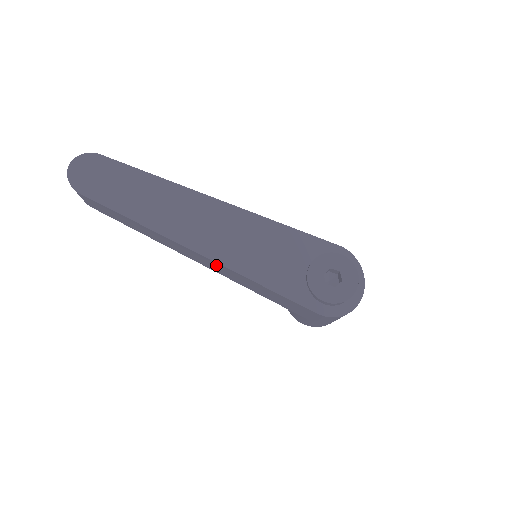
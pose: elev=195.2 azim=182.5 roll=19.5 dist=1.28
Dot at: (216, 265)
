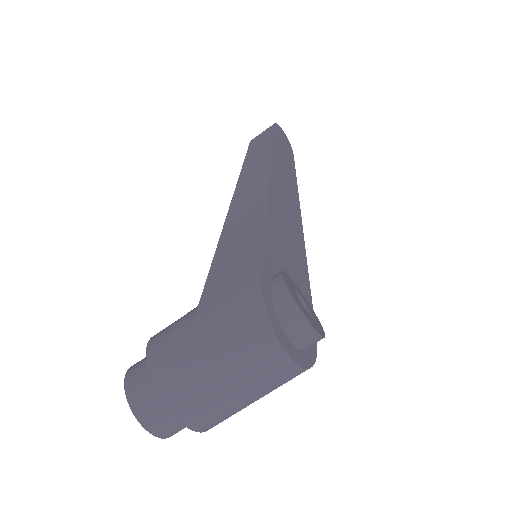
Dot at: (258, 194)
